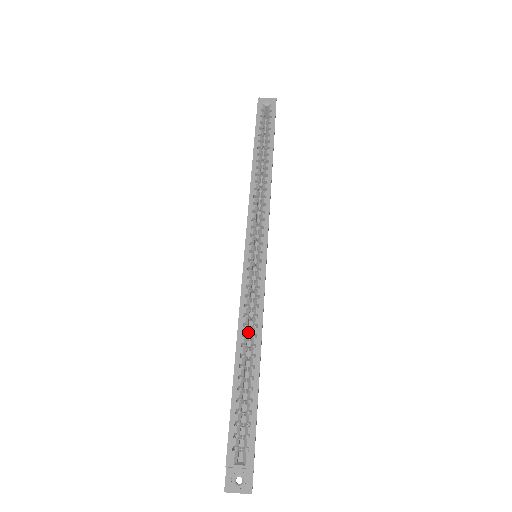
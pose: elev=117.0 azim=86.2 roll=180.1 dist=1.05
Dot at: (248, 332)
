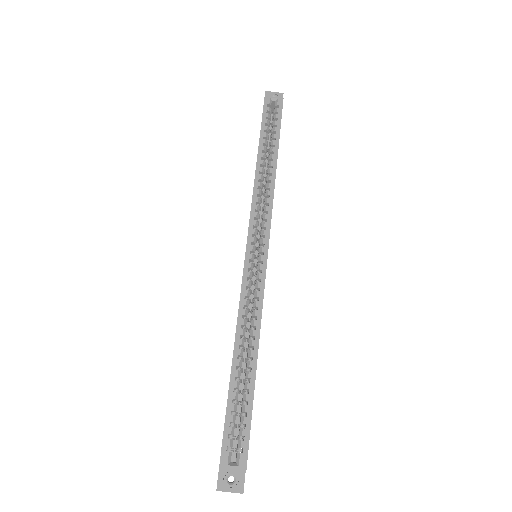
Dot at: (245, 333)
